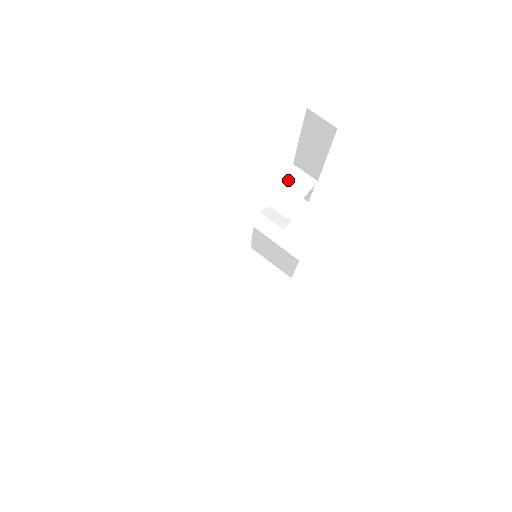
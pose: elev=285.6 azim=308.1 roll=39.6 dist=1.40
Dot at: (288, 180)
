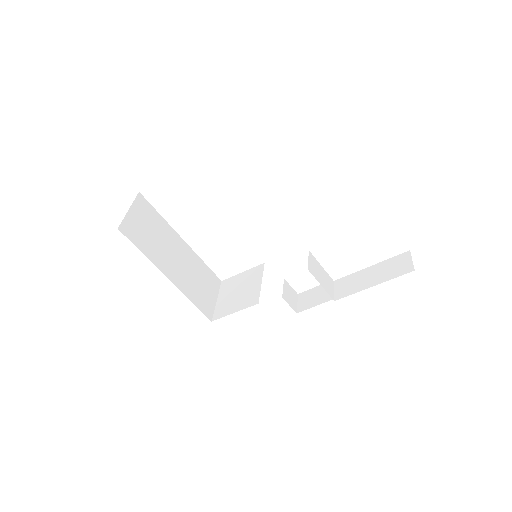
Dot at: (326, 275)
